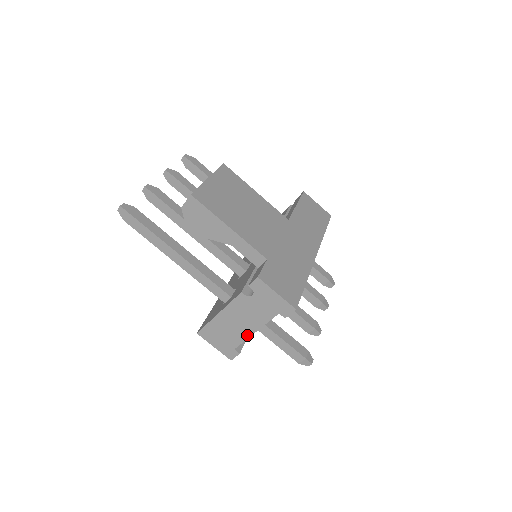
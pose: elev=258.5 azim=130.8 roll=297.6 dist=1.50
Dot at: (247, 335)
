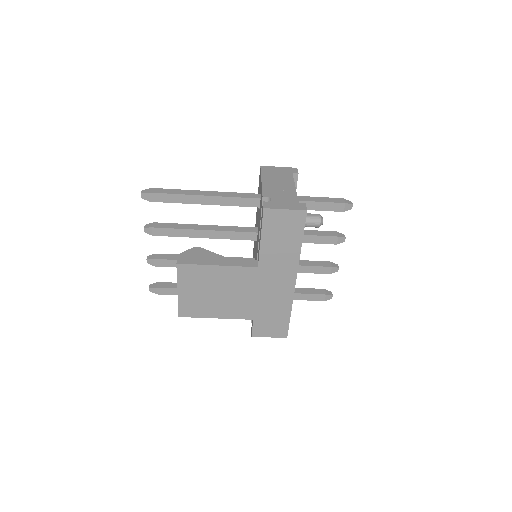
Dot at: occluded
